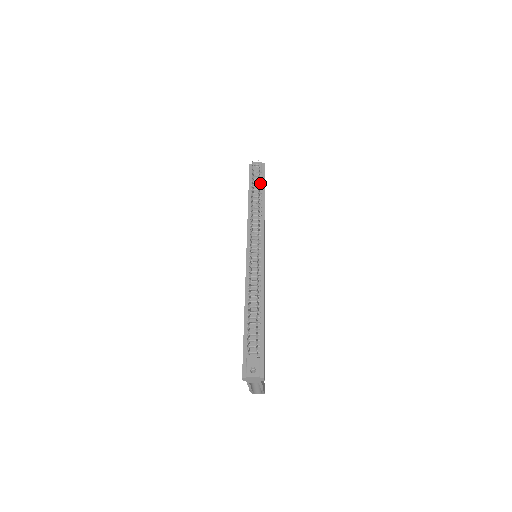
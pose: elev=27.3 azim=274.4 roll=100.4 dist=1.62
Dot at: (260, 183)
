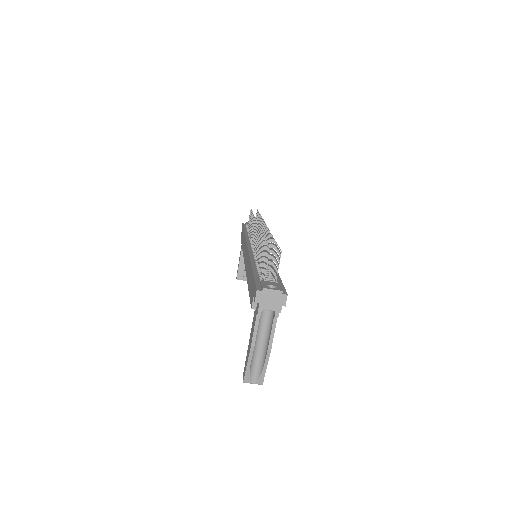
Dot at: occluded
